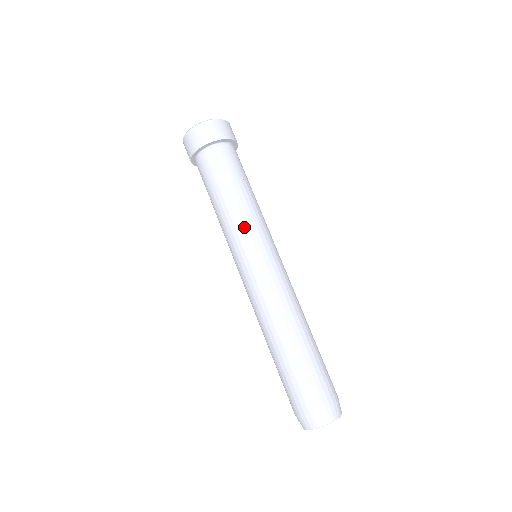
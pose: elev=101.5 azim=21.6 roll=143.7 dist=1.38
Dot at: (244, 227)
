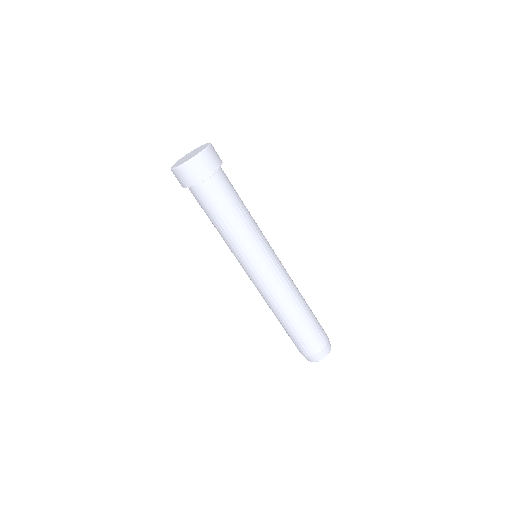
Dot at: (233, 250)
